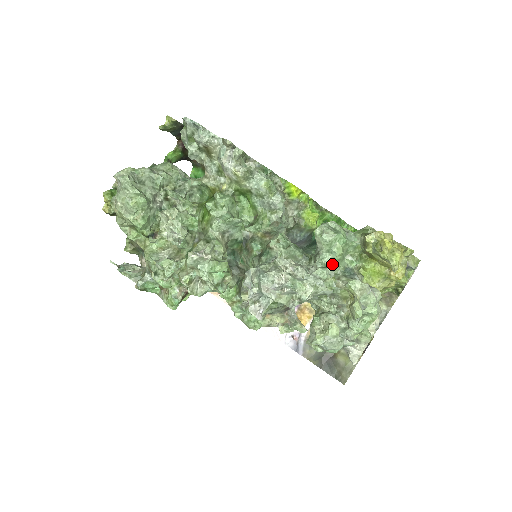
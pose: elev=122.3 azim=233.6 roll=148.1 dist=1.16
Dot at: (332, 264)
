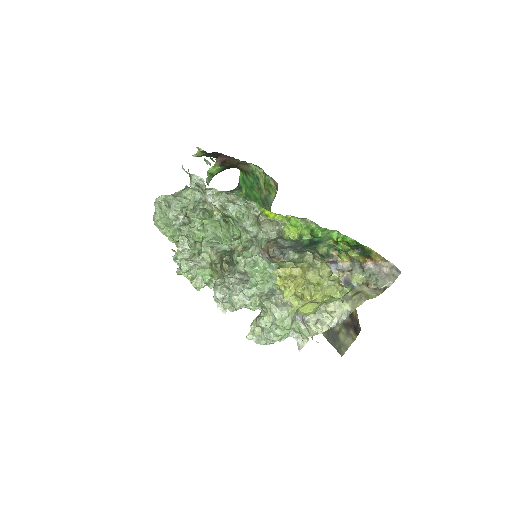
Dot at: (256, 286)
